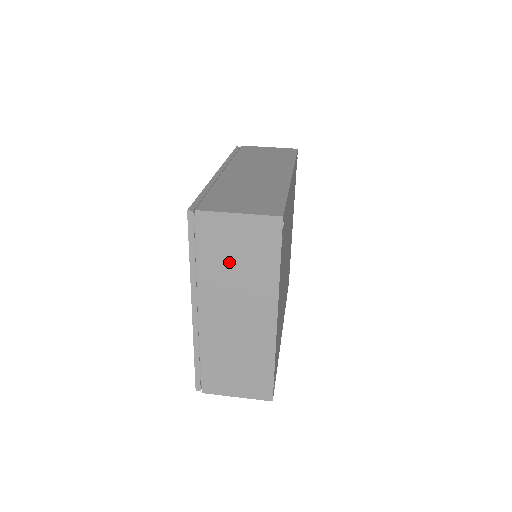
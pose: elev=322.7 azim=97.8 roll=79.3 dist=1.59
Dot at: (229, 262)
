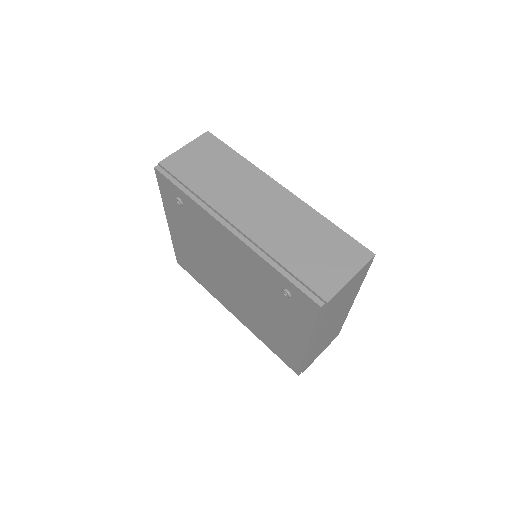
Dot at: (338, 305)
